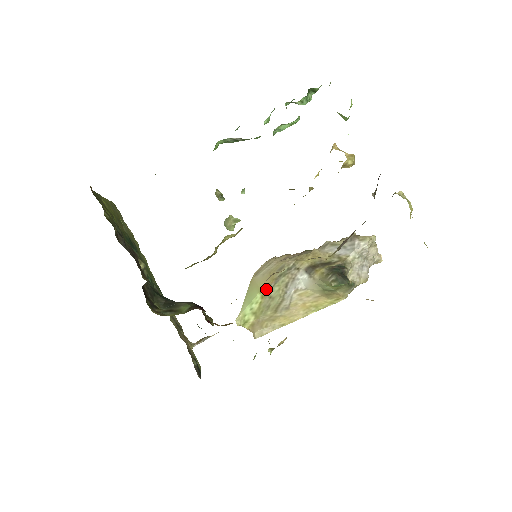
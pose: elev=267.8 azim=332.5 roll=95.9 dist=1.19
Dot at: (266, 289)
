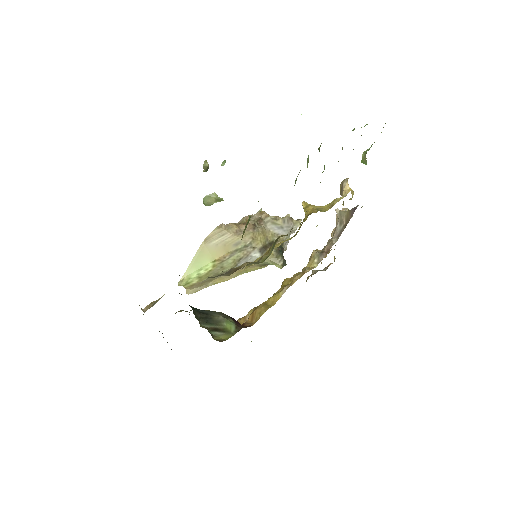
Dot at: (220, 260)
